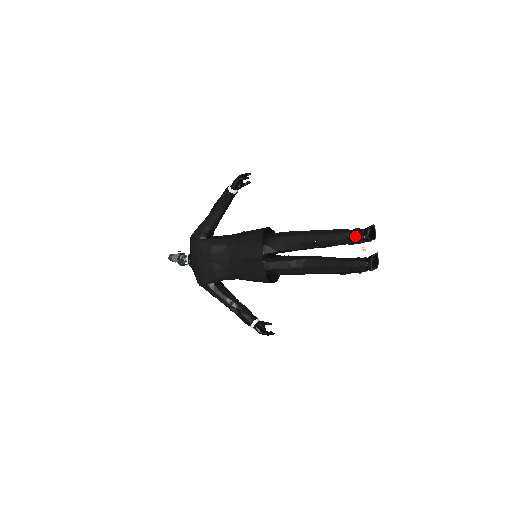
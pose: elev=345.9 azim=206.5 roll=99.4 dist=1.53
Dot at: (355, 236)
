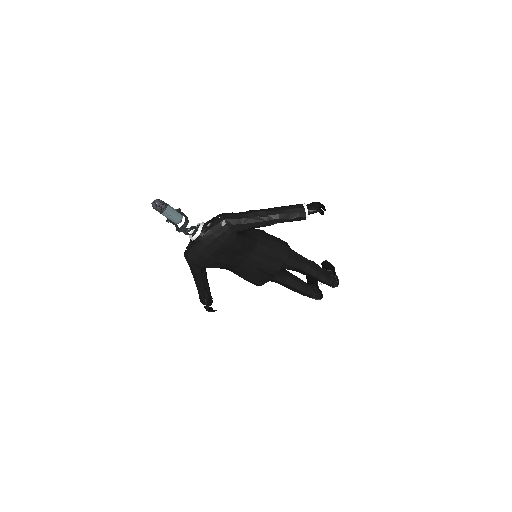
Dot at: (333, 283)
